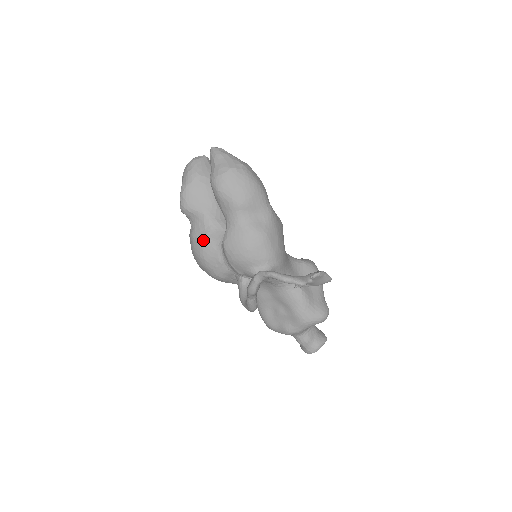
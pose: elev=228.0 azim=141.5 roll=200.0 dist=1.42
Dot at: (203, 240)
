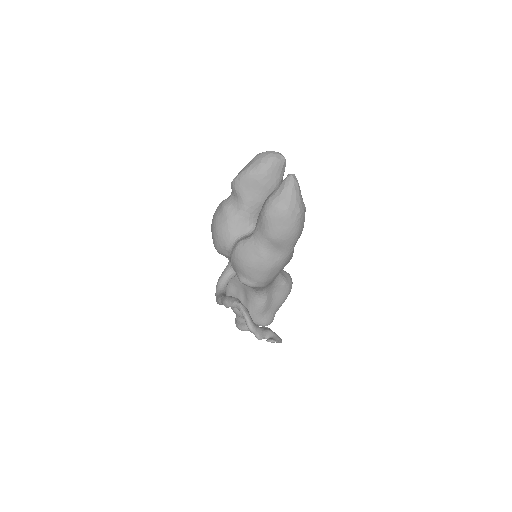
Dot at: (228, 222)
